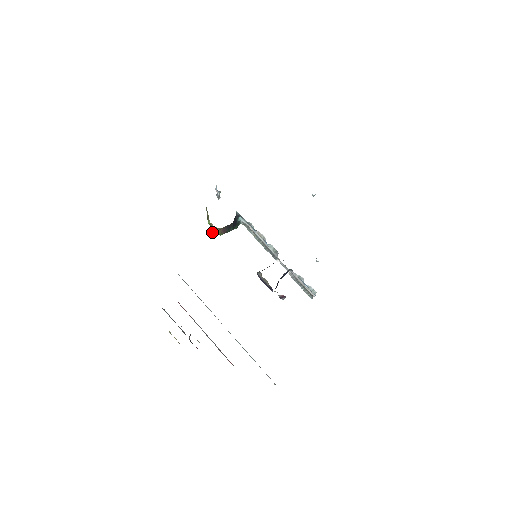
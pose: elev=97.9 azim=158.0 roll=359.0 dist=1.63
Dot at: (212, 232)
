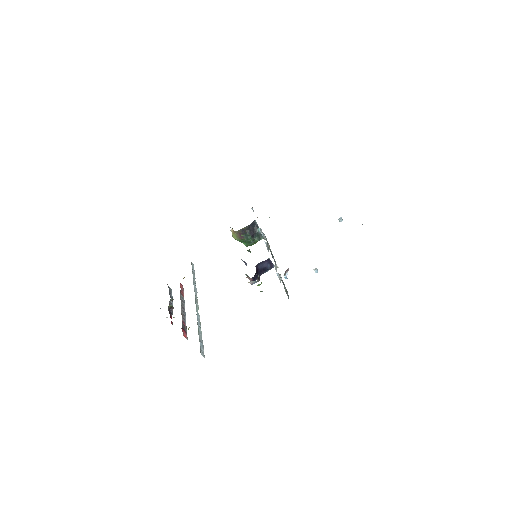
Dot at: occluded
